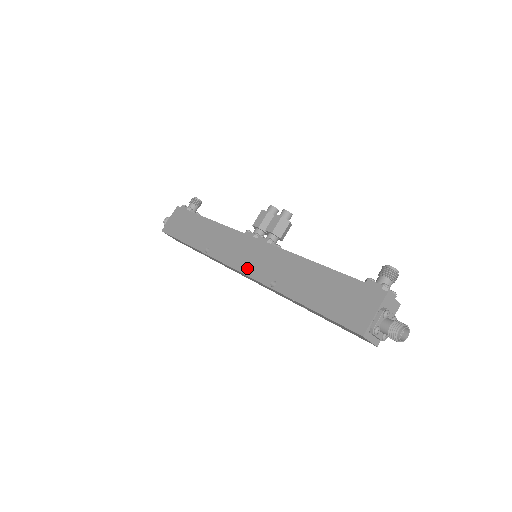
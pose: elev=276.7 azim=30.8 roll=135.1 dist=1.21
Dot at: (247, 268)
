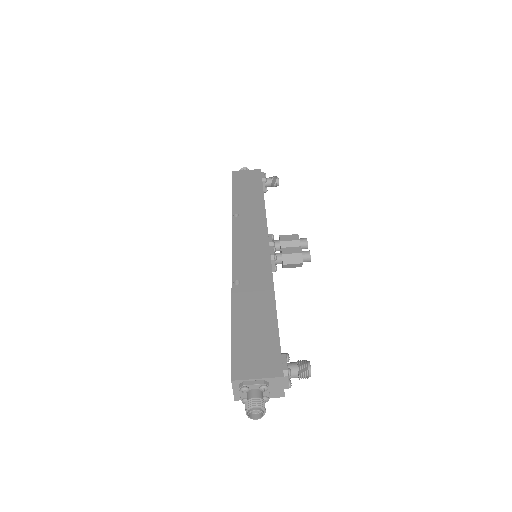
Dot at: (238, 254)
